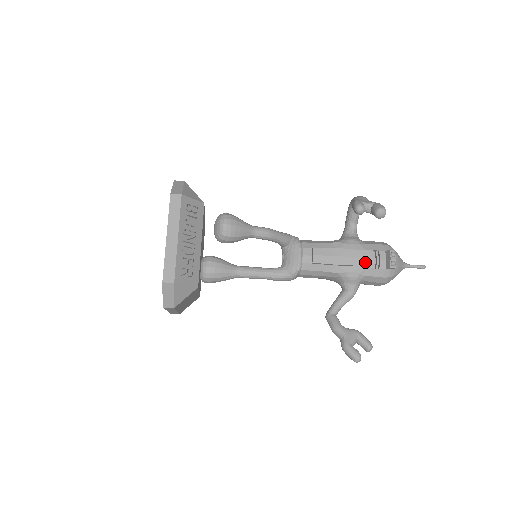
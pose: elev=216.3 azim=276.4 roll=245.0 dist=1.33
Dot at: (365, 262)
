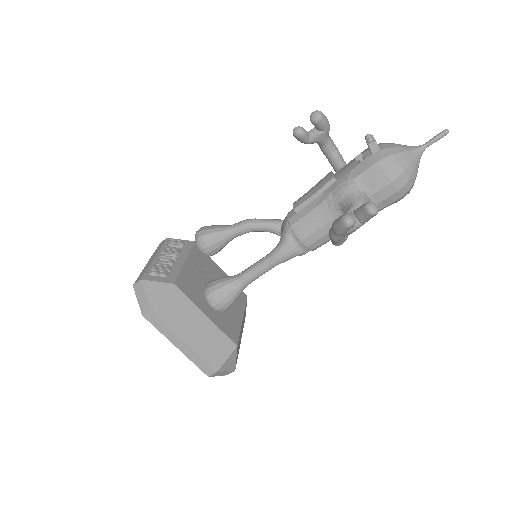
Dot at: (348, 169)
